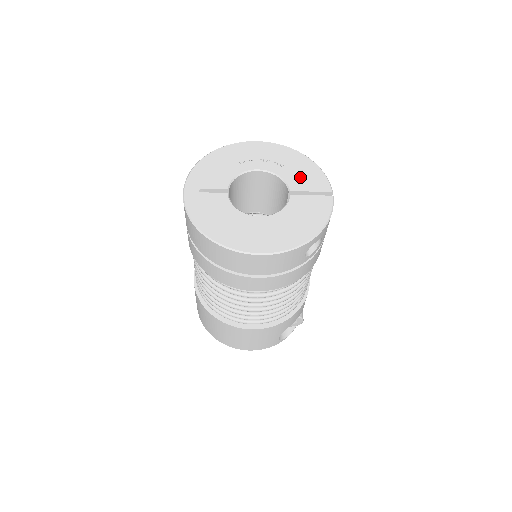
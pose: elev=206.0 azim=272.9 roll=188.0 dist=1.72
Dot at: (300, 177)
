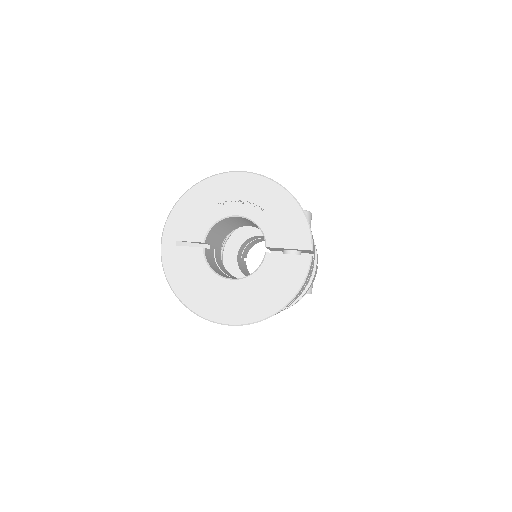
Dot at: (280, 228)
